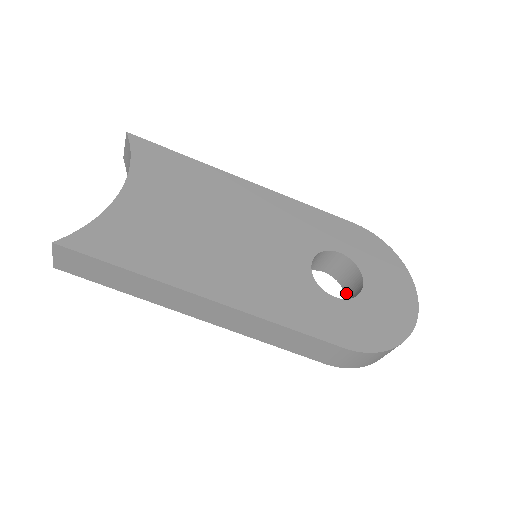
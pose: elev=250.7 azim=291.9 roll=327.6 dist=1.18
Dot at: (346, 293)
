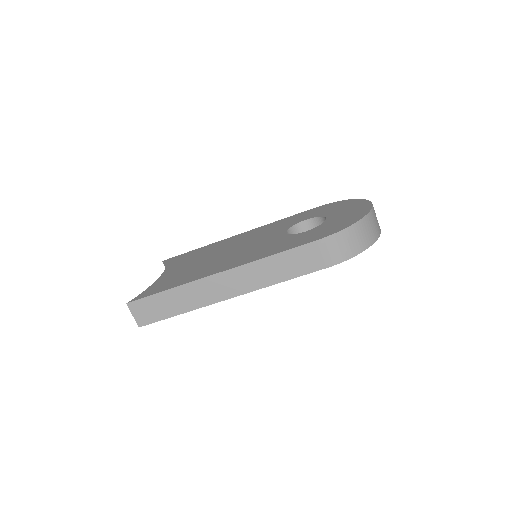
Dot at: occluded
